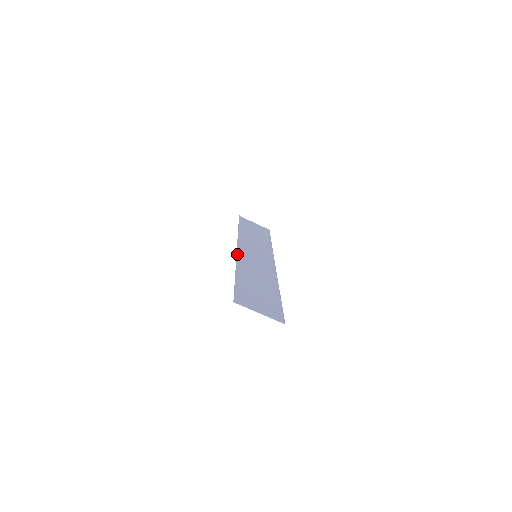
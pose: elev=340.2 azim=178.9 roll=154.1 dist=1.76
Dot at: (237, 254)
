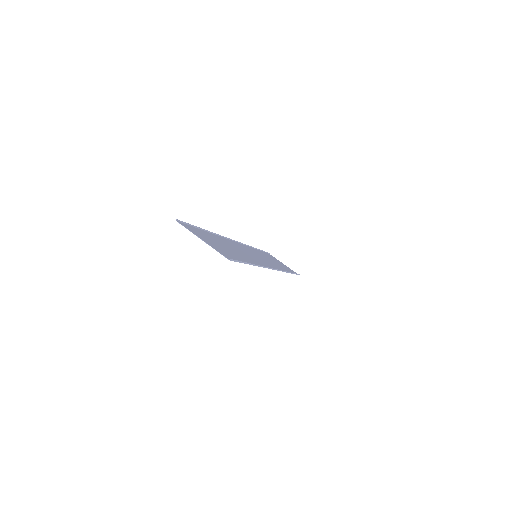
Dot at: (231, 240)
